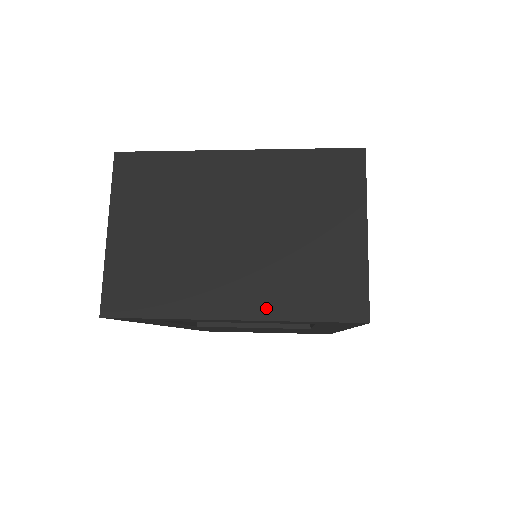
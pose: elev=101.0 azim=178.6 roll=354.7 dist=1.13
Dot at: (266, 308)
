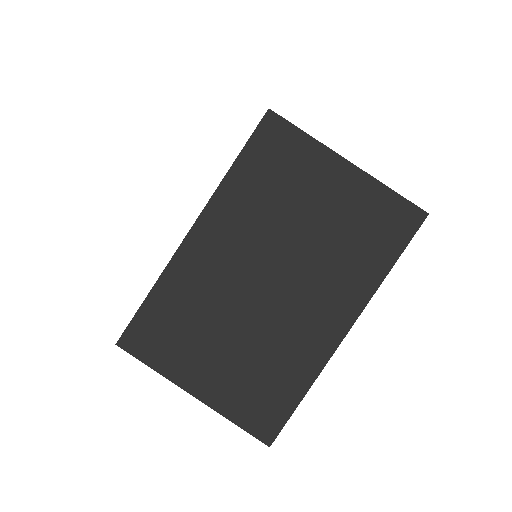
Dot at: (358, 295)
